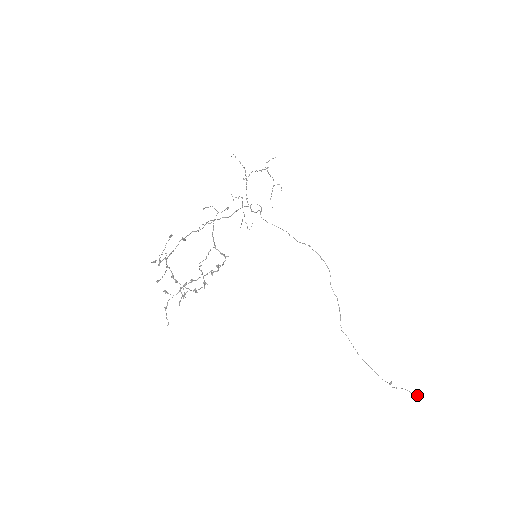
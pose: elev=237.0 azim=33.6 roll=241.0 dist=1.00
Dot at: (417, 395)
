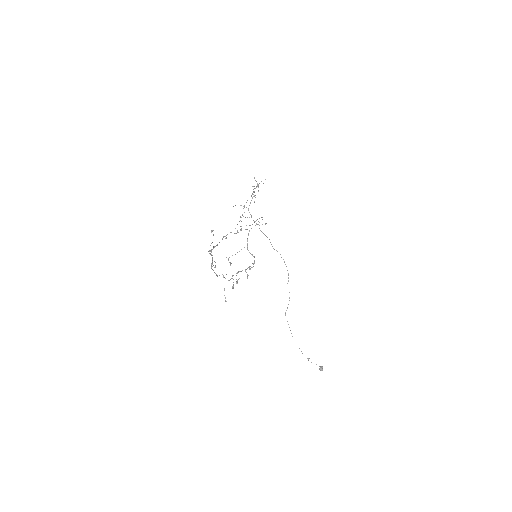
Dot at: occluded
